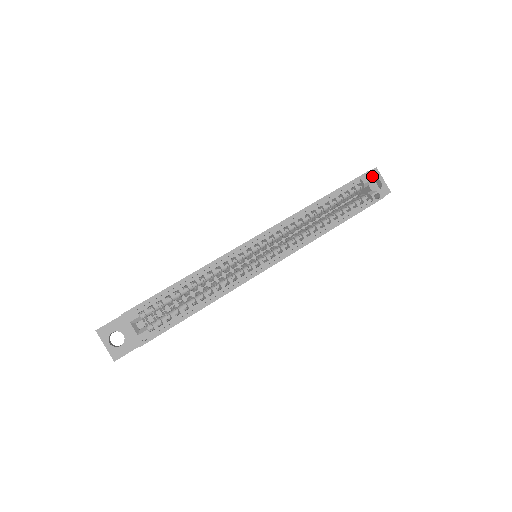
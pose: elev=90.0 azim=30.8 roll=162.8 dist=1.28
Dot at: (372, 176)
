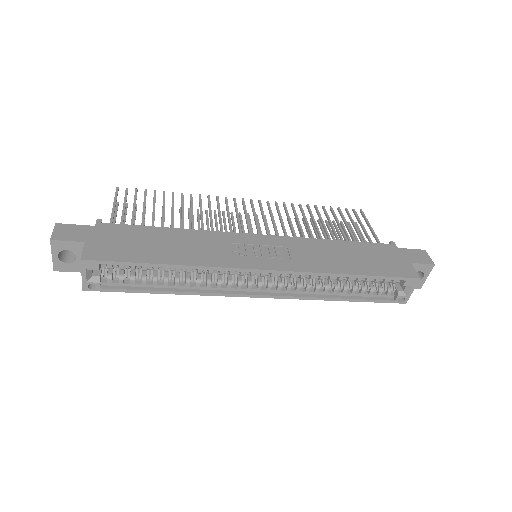
Dot at: (422, 269)
